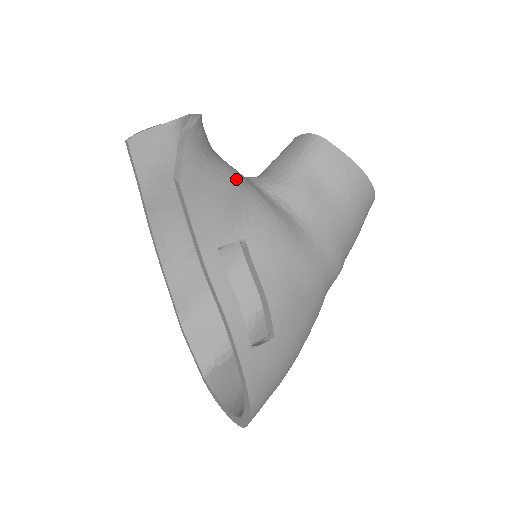
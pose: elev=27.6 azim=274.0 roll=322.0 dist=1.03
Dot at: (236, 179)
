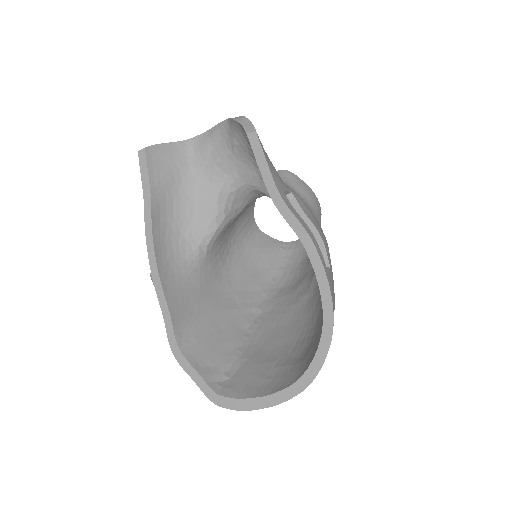
Dot at: occluded
